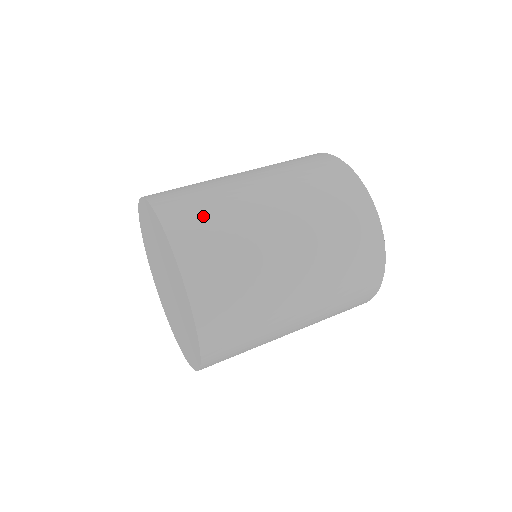
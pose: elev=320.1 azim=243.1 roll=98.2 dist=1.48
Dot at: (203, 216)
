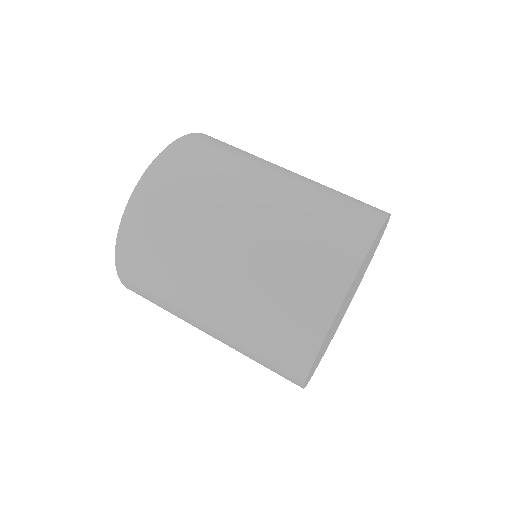
Dot at: (174, 195)
